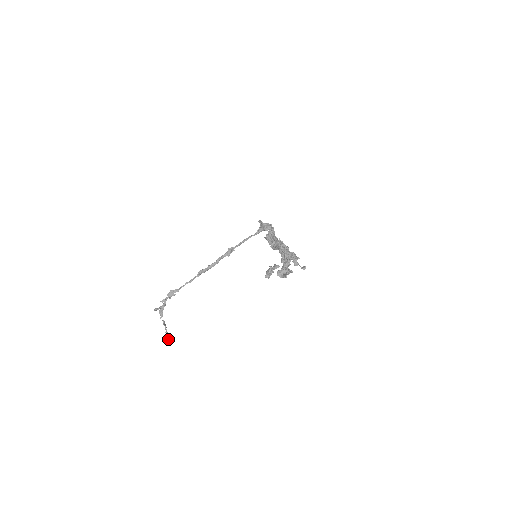
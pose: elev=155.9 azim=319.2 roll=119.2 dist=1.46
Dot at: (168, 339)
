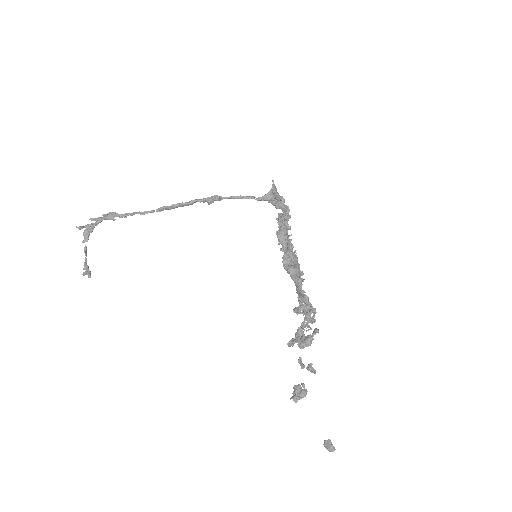
Dot at: (84, 272)
